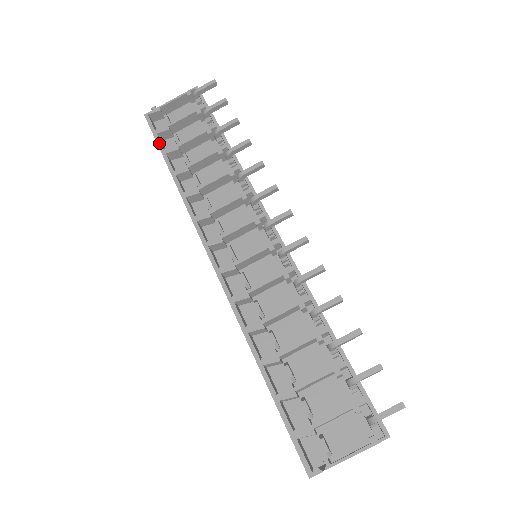
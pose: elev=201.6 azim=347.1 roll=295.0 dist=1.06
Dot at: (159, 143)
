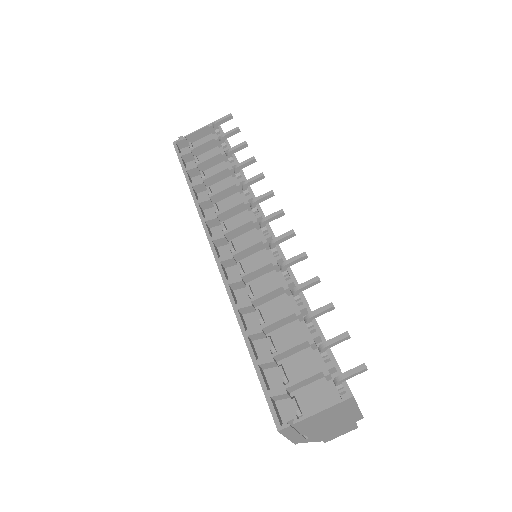
Dot at: (182, 163)
